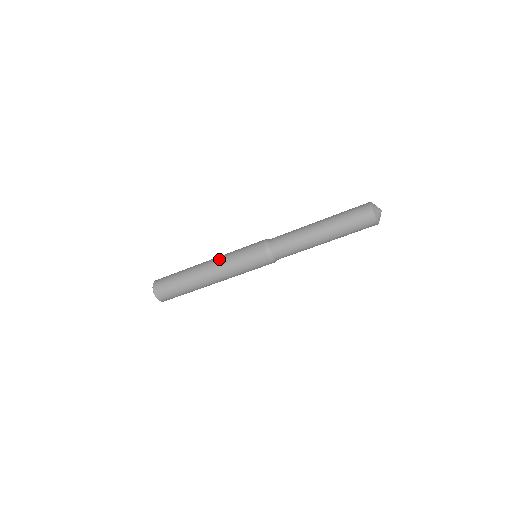
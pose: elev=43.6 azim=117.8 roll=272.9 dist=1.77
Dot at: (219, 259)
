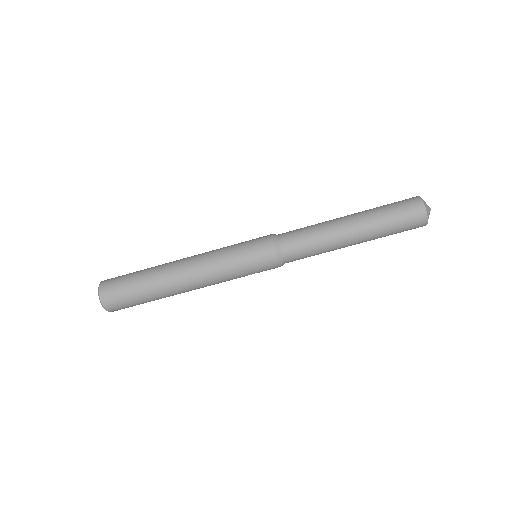
Dot at: occluded
